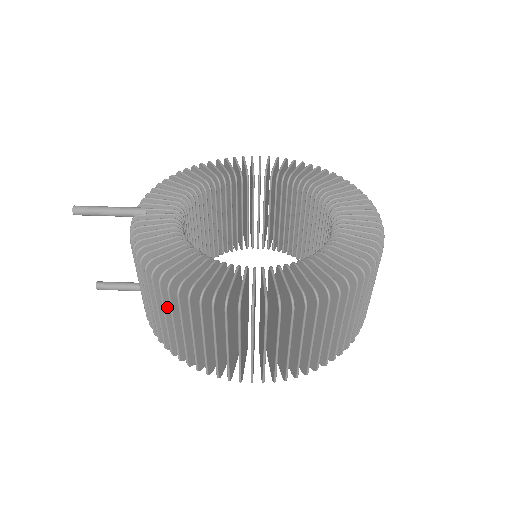
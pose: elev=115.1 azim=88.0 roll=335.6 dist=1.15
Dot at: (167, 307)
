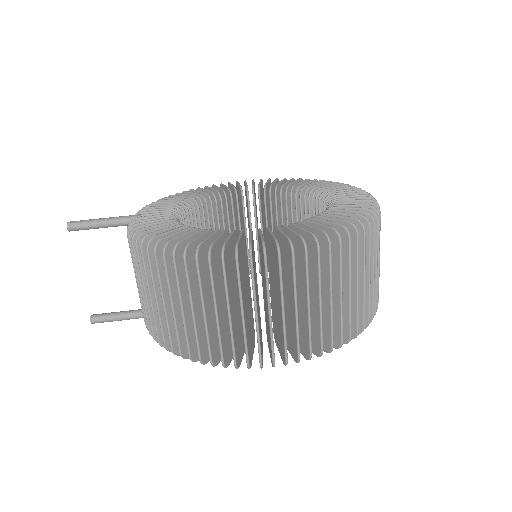
Dot at: (173, 288)
